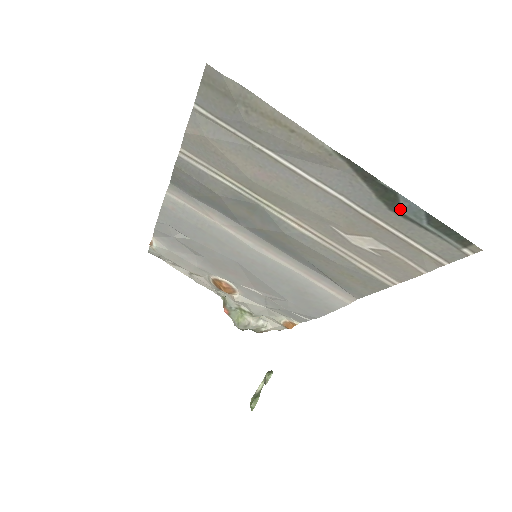
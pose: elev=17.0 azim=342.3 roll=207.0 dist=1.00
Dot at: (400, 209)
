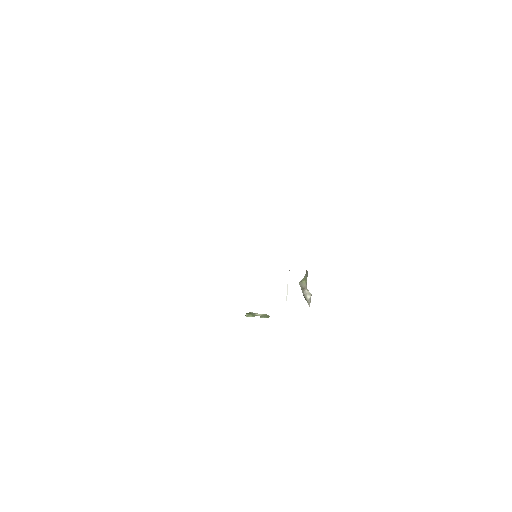
Dot at: occluded
